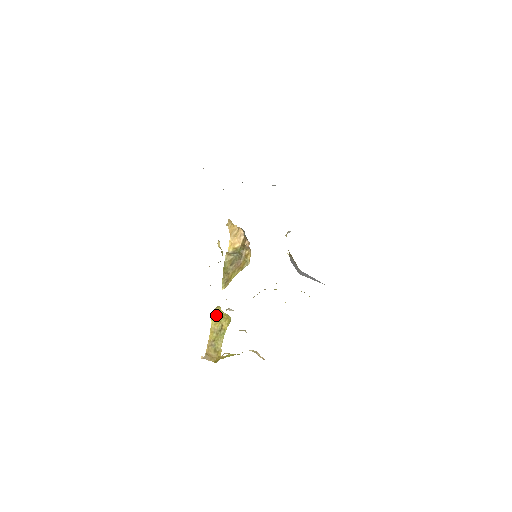
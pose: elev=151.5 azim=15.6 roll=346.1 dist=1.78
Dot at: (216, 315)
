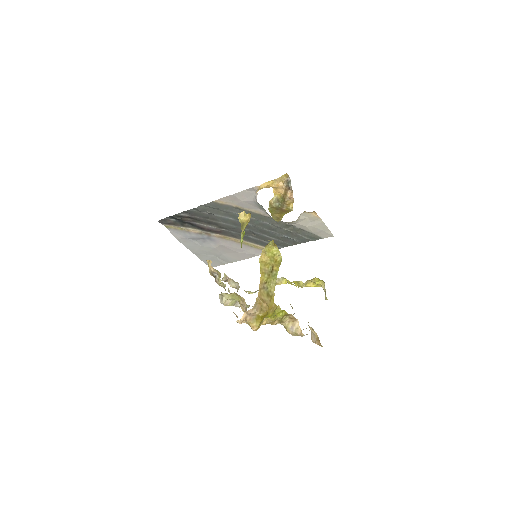
Dot at: (266, 255)
